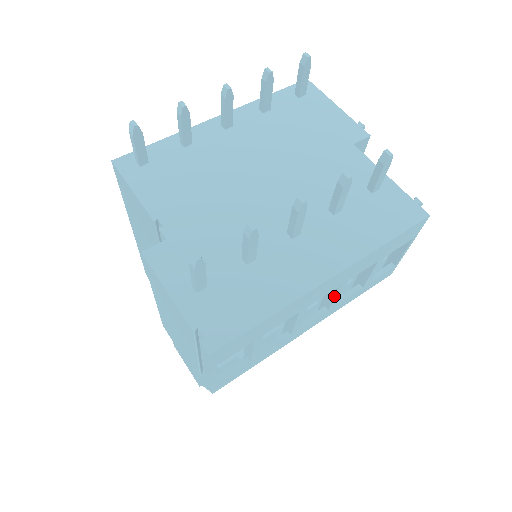
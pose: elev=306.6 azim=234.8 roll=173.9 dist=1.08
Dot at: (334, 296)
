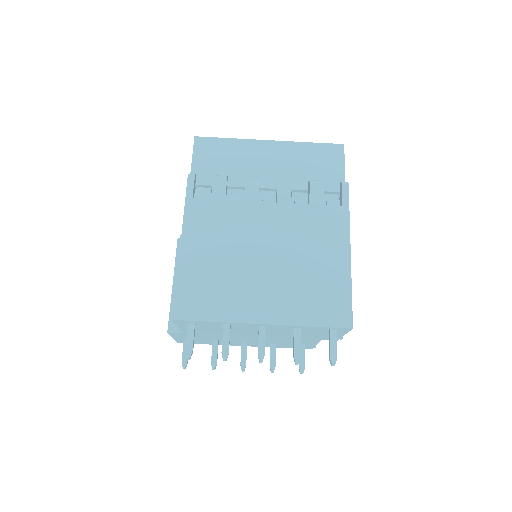
Dot at: occluded
